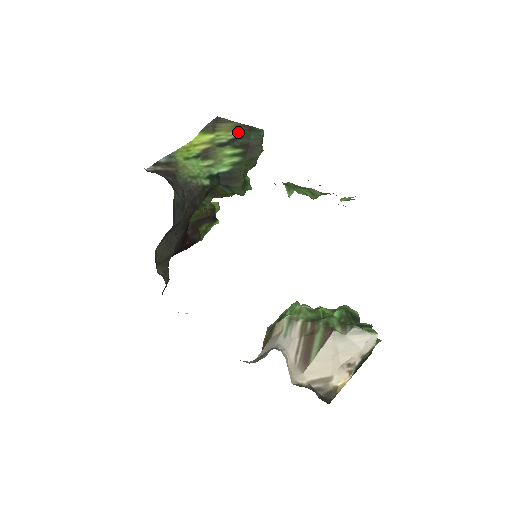
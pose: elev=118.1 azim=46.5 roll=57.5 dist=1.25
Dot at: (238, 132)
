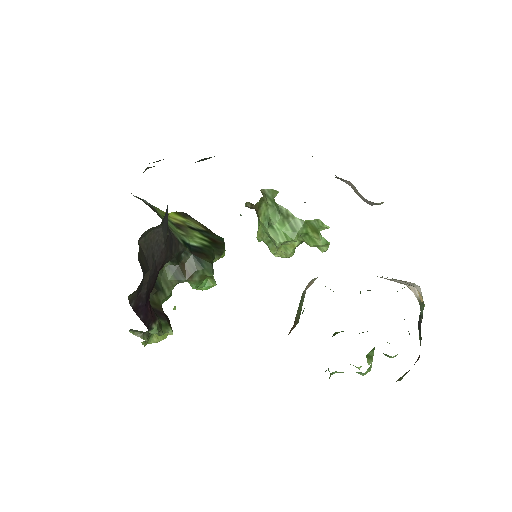
Dot at: (204, 229)
